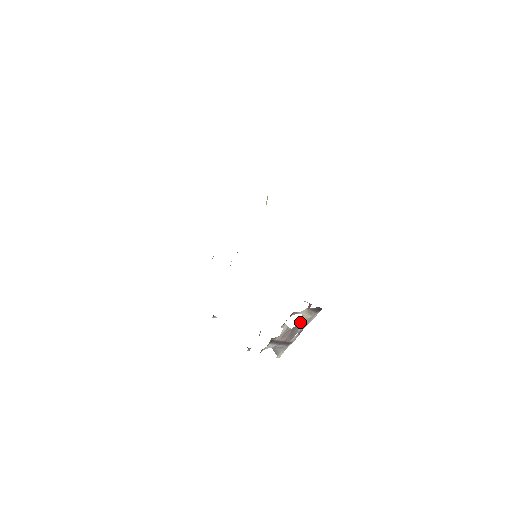
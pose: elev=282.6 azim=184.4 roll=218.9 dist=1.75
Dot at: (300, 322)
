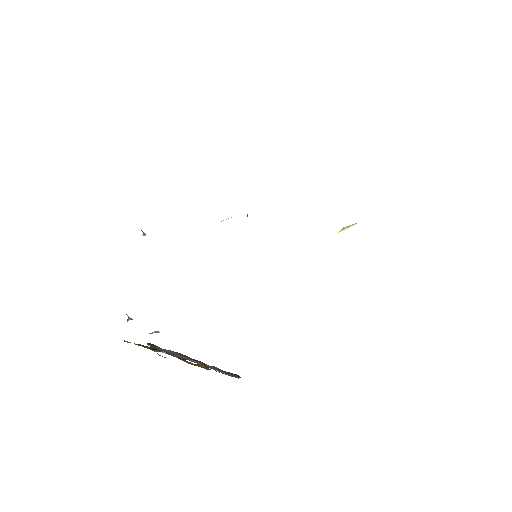
Dot at: occluded
